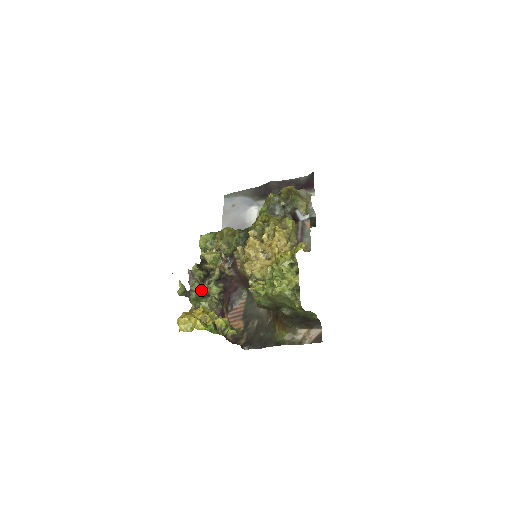
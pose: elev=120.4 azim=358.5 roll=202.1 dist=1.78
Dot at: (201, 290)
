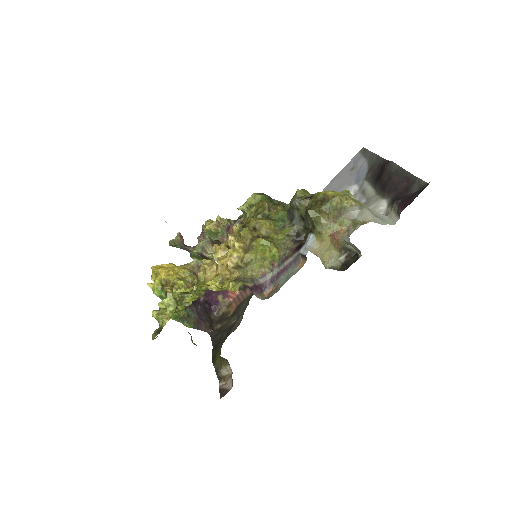
Dot at: (201, 253)
